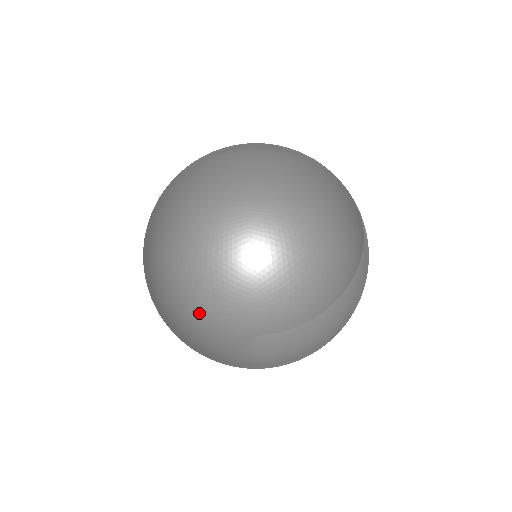
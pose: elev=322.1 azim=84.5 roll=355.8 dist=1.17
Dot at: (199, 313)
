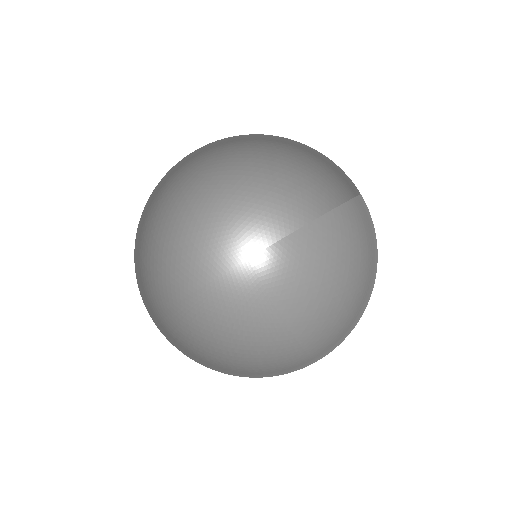
Dot at: (190, 273)
